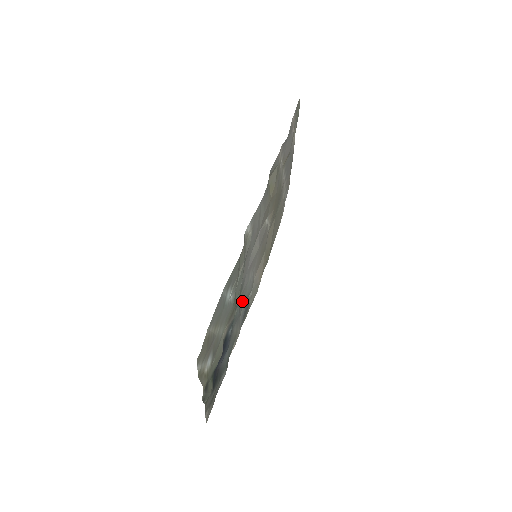
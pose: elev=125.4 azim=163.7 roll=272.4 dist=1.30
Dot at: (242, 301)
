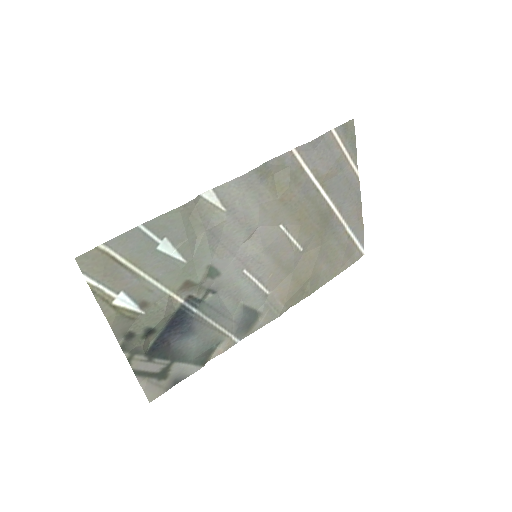
Dot at: (230, 298)
